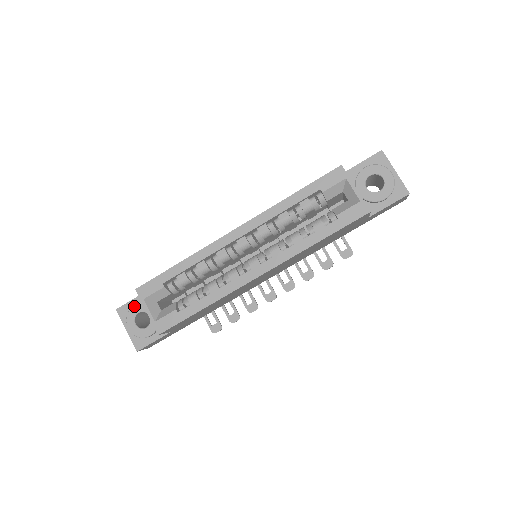
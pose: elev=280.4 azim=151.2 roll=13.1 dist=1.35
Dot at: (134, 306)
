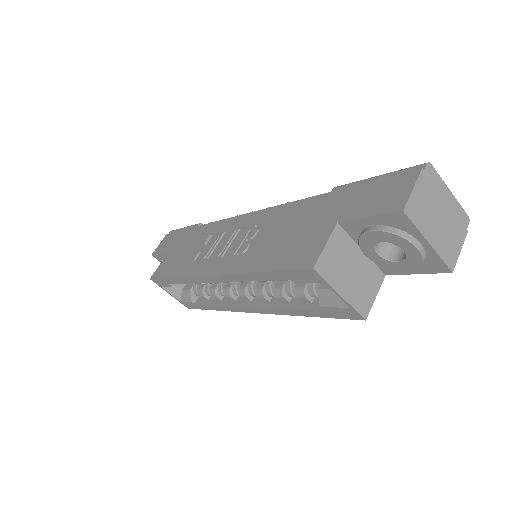
Dot at: occluded
